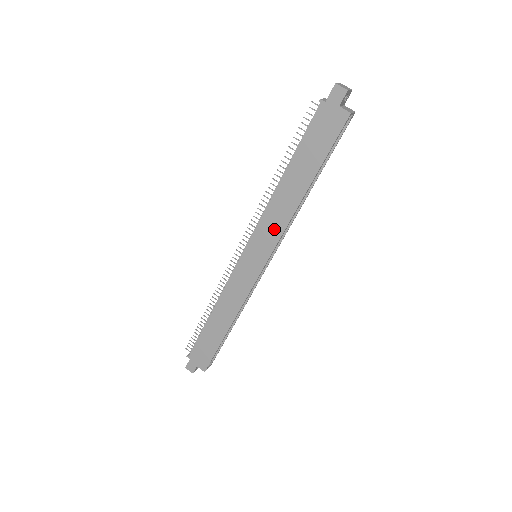
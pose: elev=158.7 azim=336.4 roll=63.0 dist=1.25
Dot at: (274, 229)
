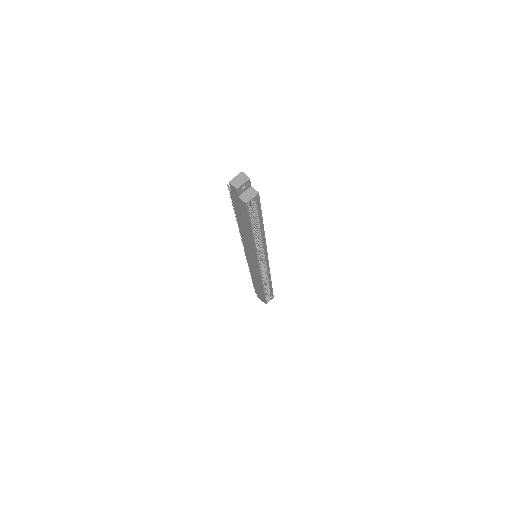
Dot at: (251, 250)
